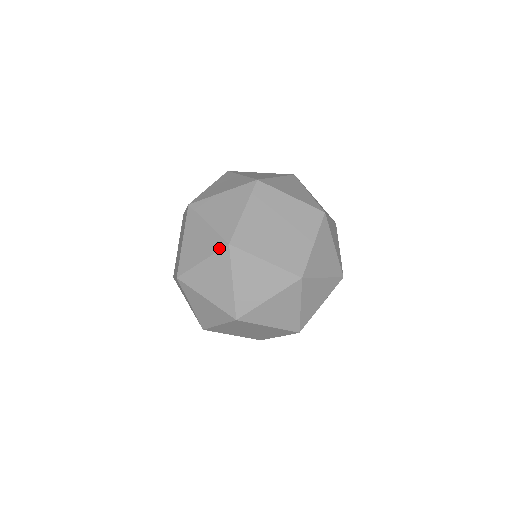
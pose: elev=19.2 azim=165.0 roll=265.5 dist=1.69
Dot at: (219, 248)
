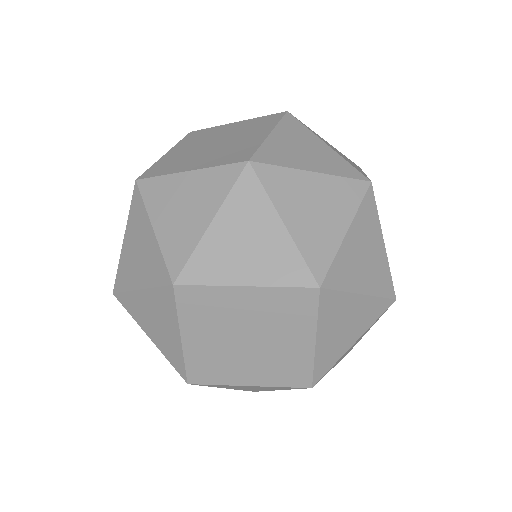
Dot at: (352, 176)
